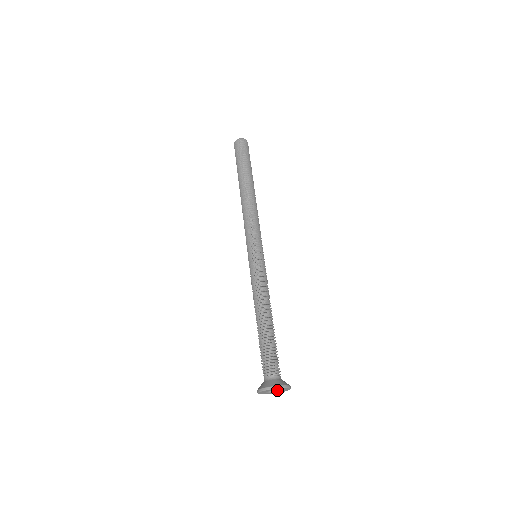
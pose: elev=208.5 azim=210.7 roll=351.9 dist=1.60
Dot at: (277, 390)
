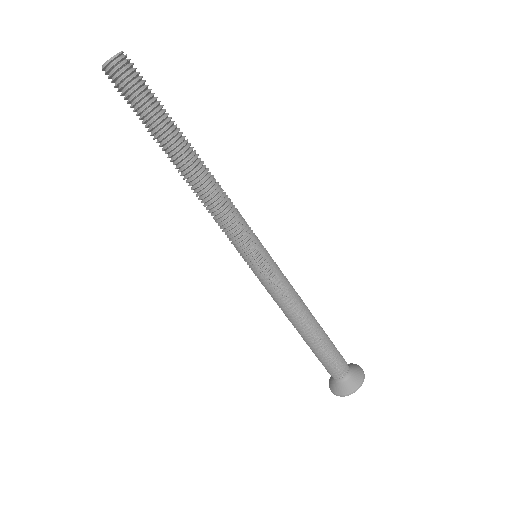
Dot at: occluded
